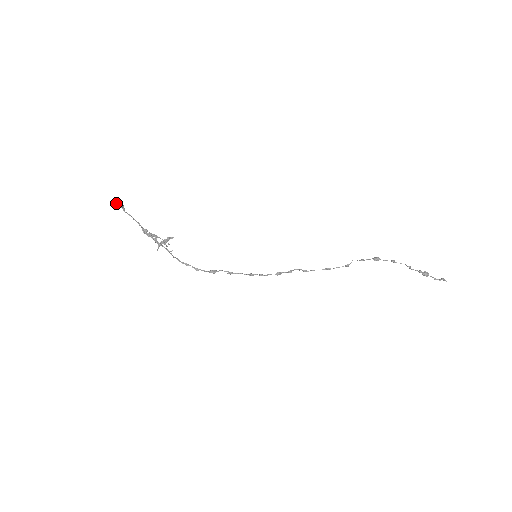
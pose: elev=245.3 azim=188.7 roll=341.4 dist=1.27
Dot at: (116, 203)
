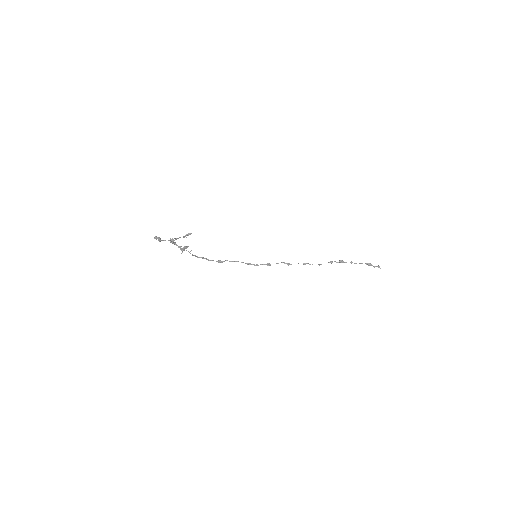
Dot at: (155, 238)
